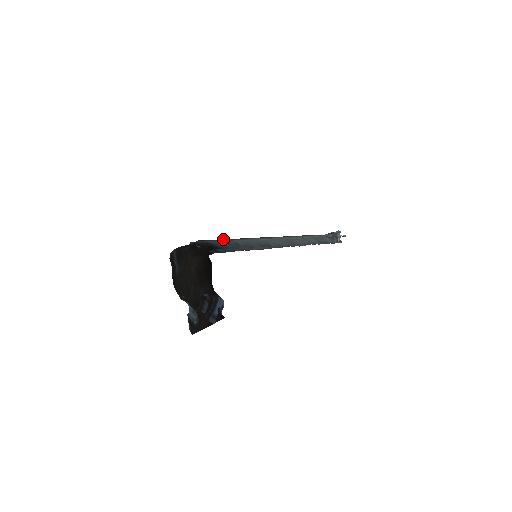
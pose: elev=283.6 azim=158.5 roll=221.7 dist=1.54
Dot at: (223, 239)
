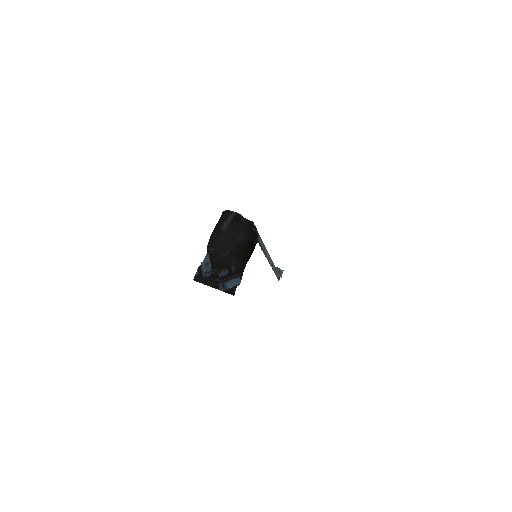
Dot at: occluded
